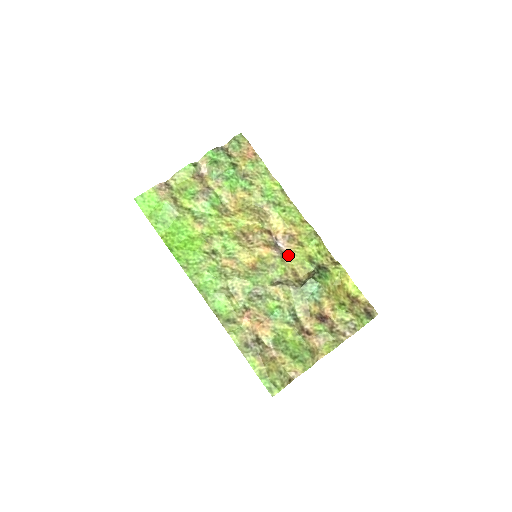
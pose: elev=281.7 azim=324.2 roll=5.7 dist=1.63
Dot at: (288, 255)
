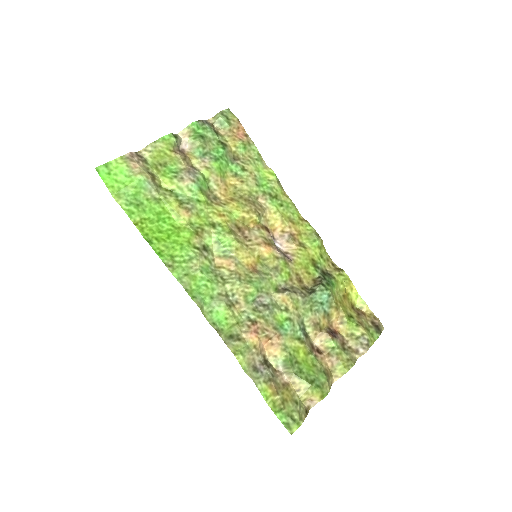
Dot at: (290, 257)
